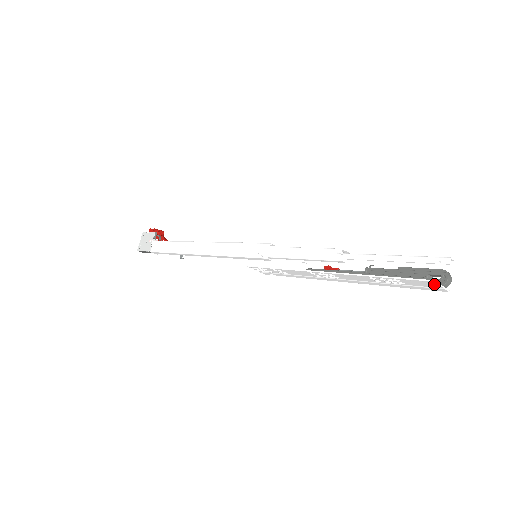
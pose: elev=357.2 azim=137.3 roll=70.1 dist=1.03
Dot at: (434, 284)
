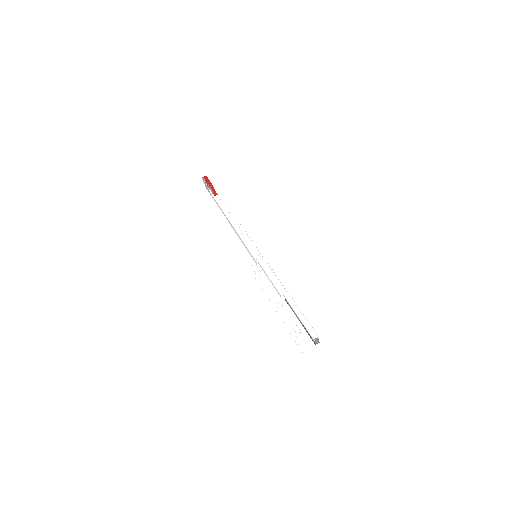
Dot at: (308, 349)
